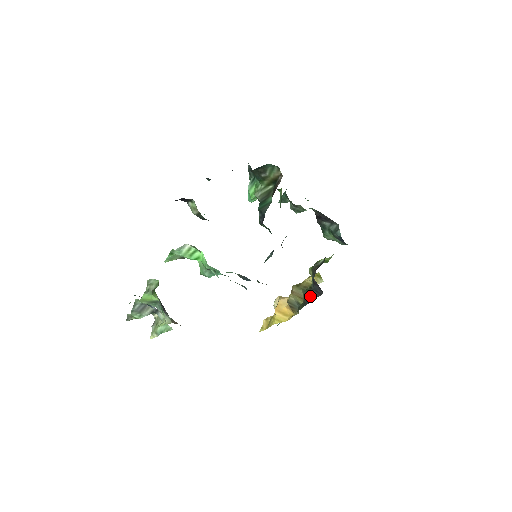
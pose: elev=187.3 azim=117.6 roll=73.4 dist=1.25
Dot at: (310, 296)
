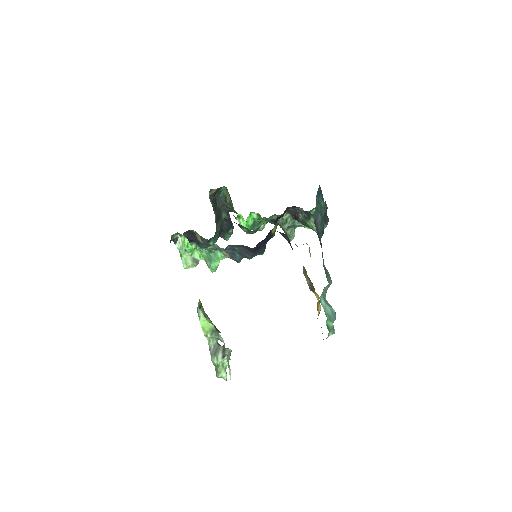
Dot at: occluded
